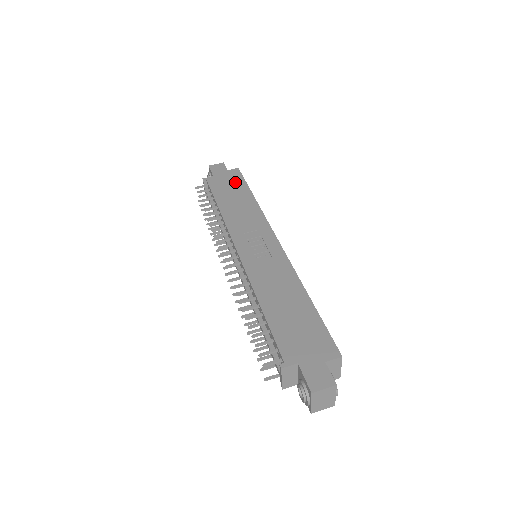
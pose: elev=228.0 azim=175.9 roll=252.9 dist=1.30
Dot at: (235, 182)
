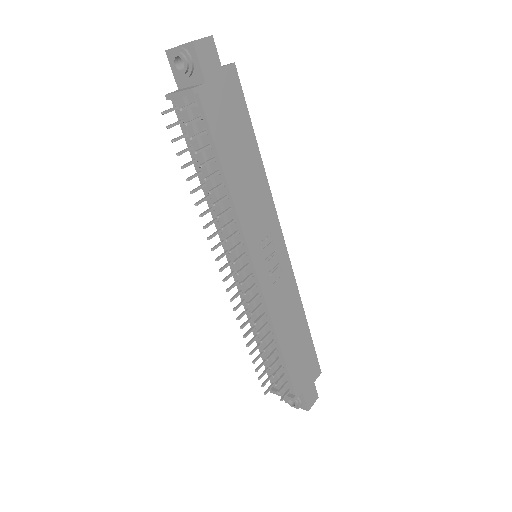
Dot at: (237, 110)
